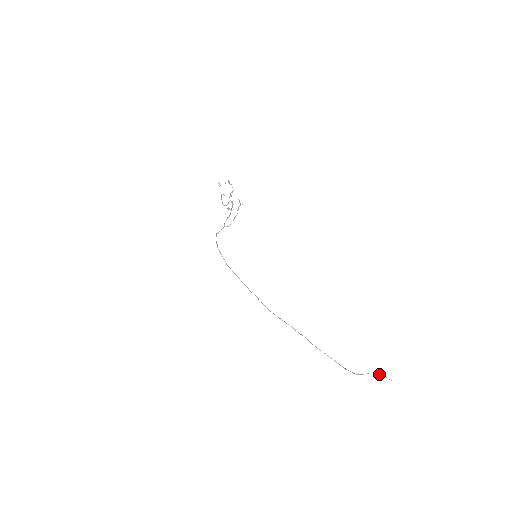
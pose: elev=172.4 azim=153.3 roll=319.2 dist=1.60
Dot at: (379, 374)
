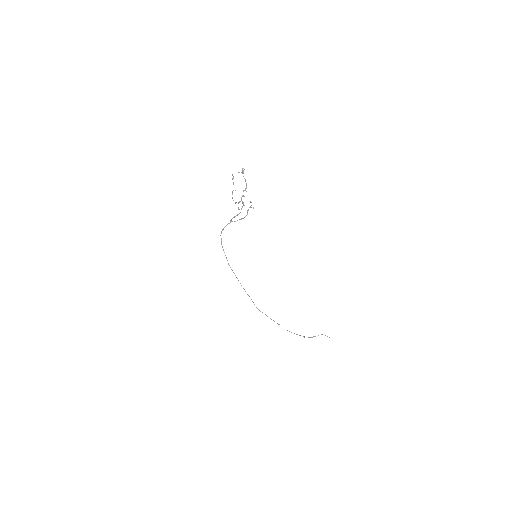
Dot at: (327, 336)
